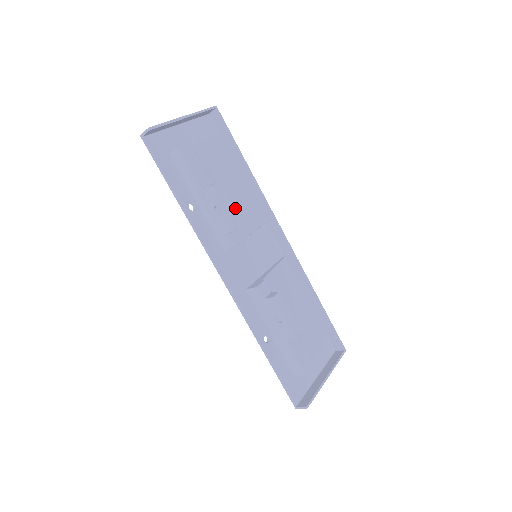
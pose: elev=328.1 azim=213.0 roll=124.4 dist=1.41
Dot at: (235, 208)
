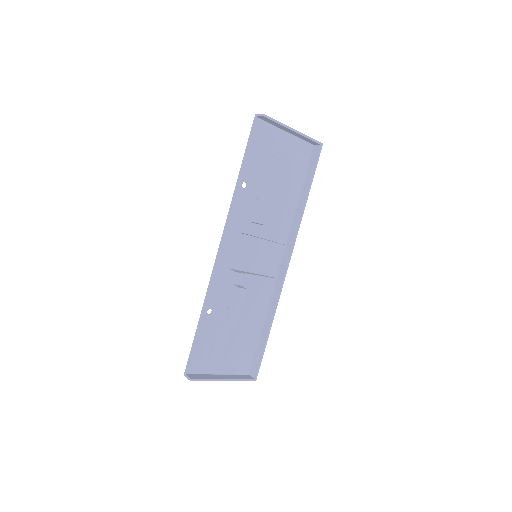
Dot at: (272, 214)
